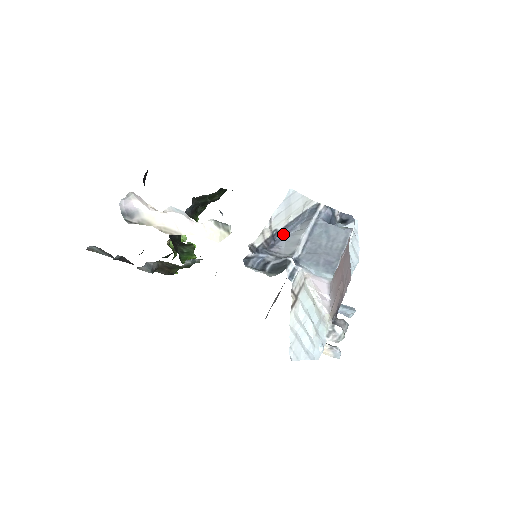
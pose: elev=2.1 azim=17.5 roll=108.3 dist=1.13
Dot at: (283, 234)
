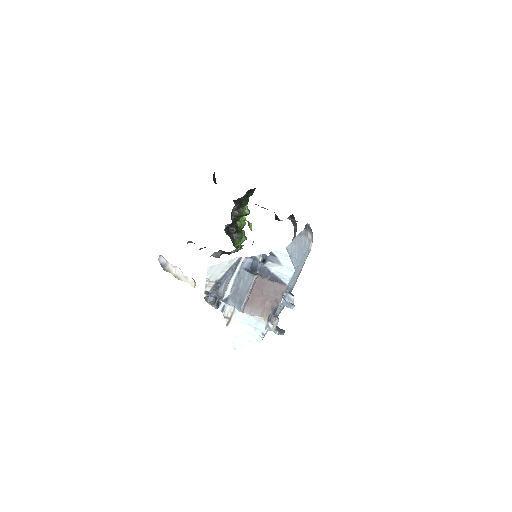
Dot at: (224, 279)
